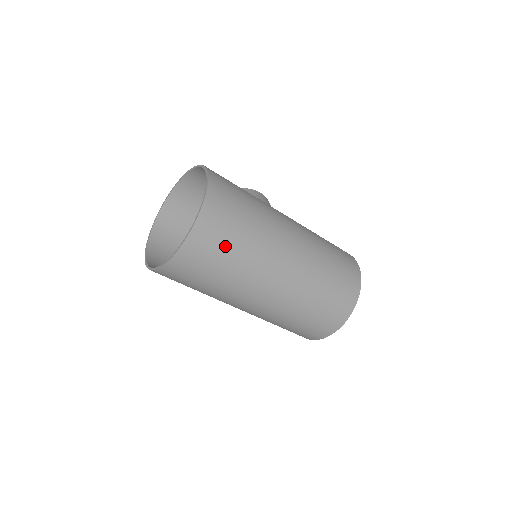
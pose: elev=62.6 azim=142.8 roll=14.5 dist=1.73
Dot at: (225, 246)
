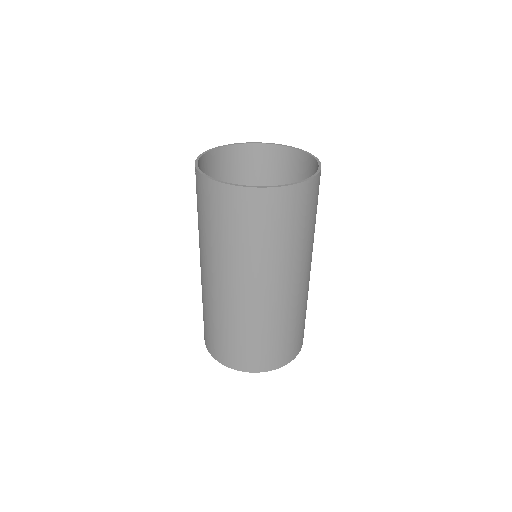
Dot at: (281, 225)
